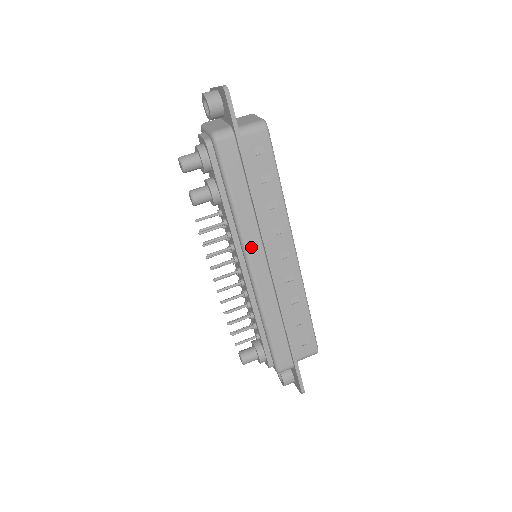
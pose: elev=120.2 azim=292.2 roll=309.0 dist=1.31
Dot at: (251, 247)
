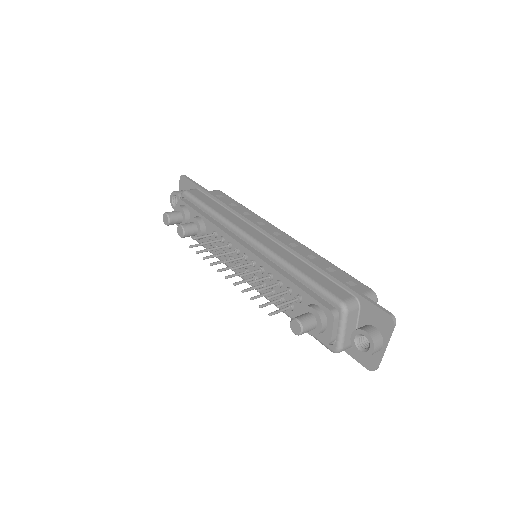
Dot at: (242, 227)
